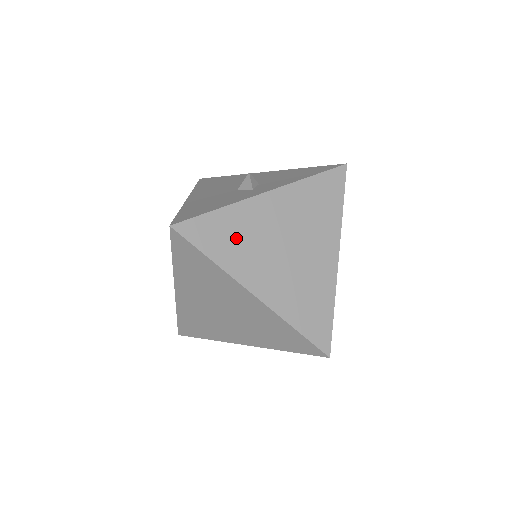
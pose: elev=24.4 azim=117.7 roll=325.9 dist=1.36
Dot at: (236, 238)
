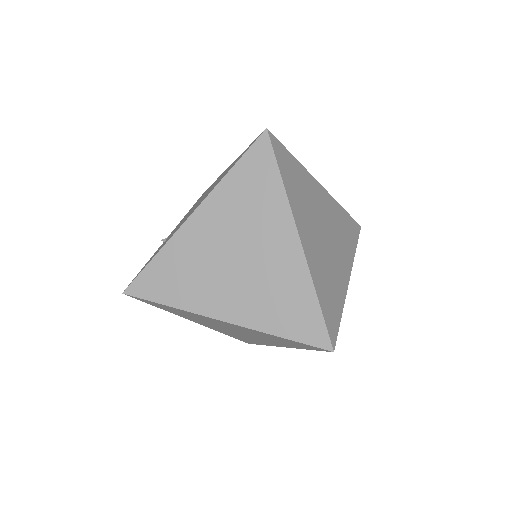
Dot at: (300, 188)
